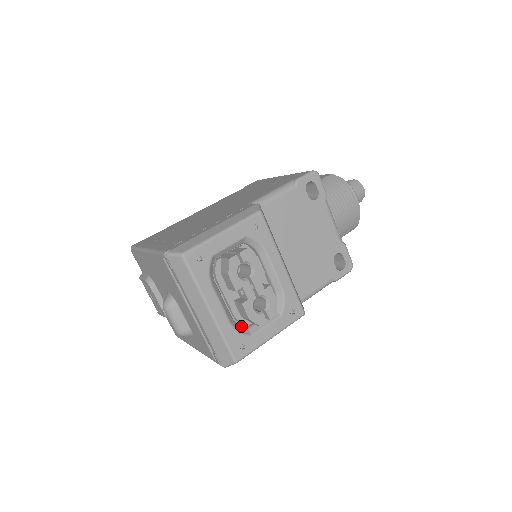
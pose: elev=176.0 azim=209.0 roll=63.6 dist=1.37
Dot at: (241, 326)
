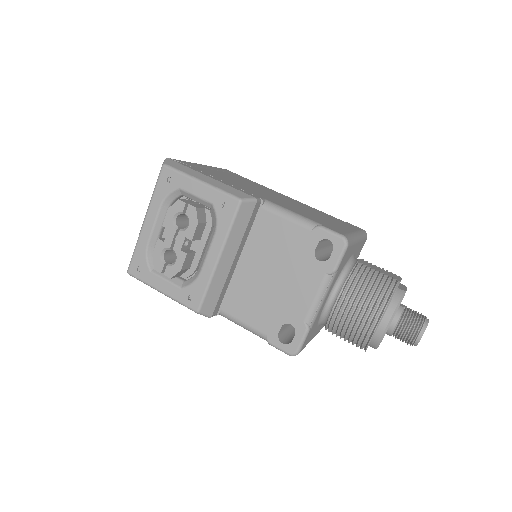
Dot at: occluded
